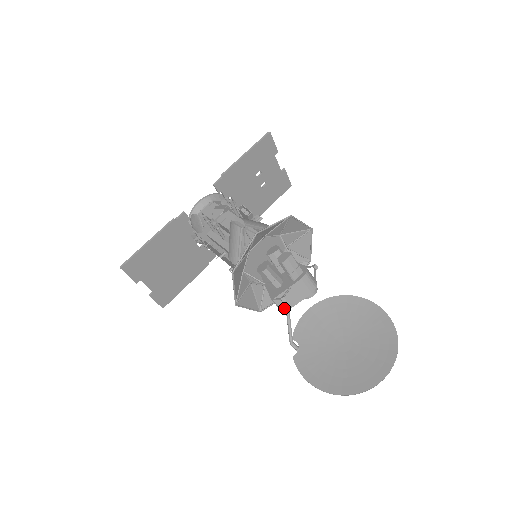
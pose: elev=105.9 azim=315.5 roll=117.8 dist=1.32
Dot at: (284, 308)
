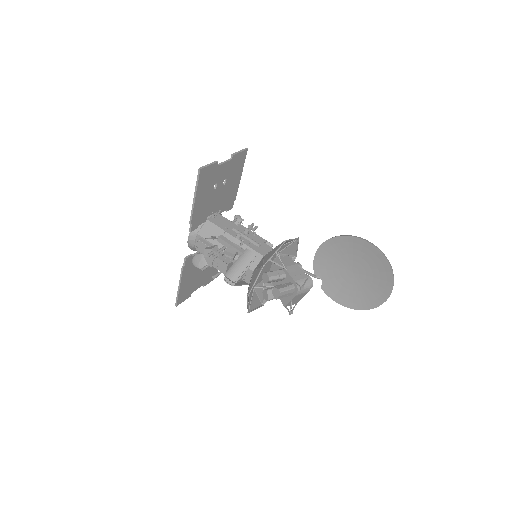
Dot at: (295, 303)
